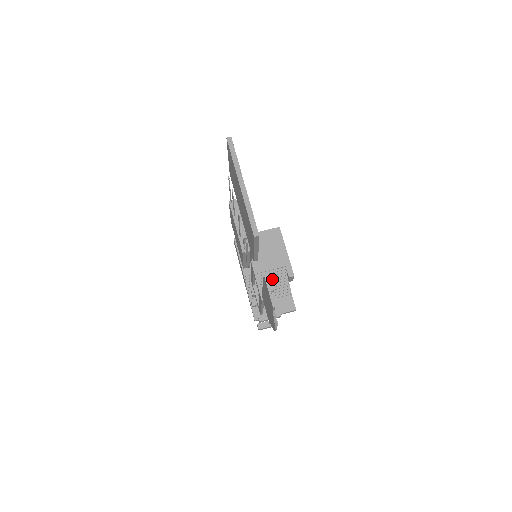
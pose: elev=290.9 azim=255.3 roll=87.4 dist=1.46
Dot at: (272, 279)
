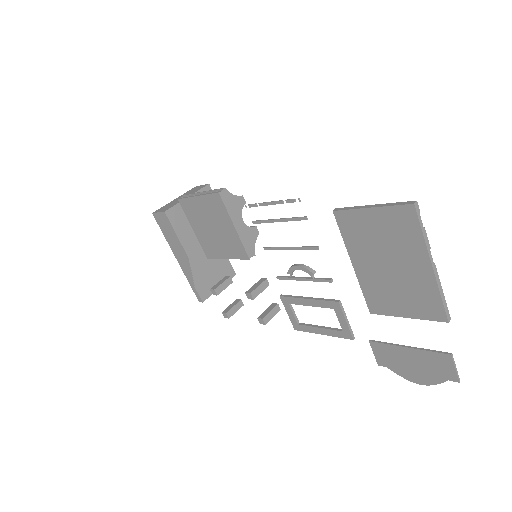
Dot at: occluded
